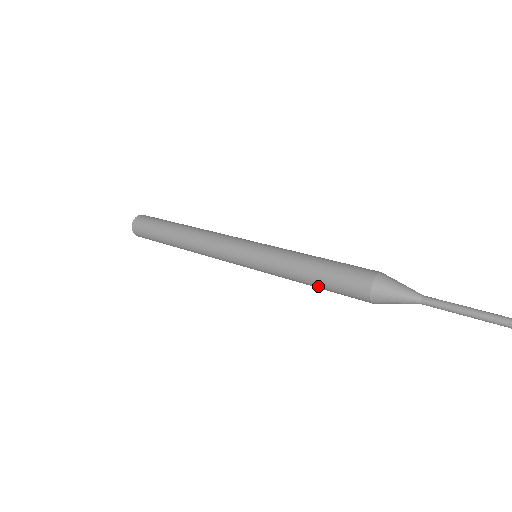
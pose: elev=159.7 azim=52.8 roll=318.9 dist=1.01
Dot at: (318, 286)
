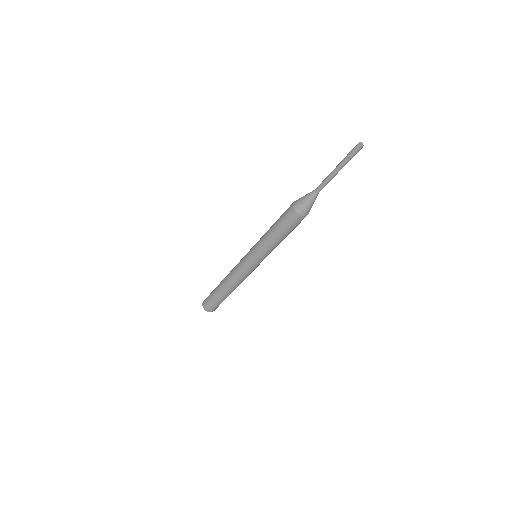
Dot at: (275, 223)
